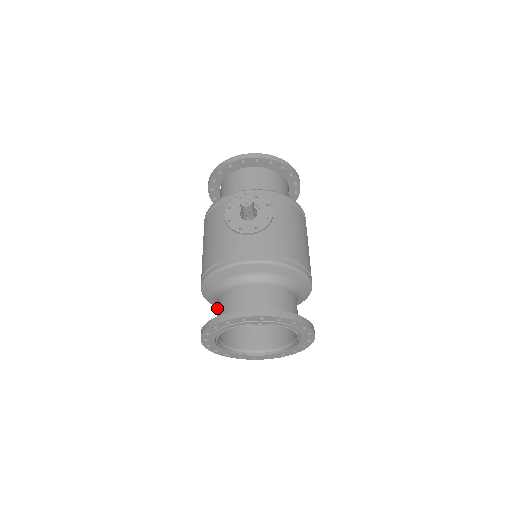
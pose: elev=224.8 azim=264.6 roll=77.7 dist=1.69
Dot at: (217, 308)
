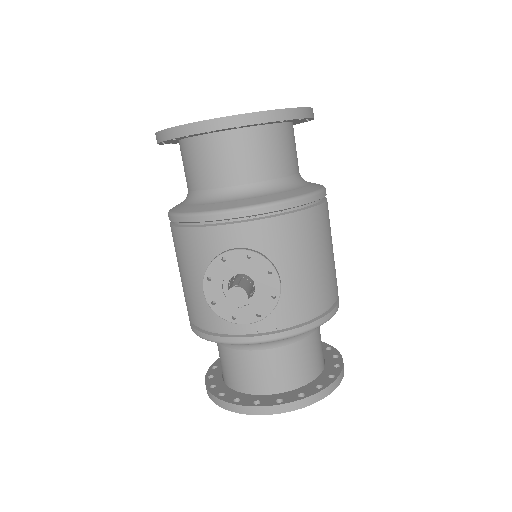
Dot at: occluded
